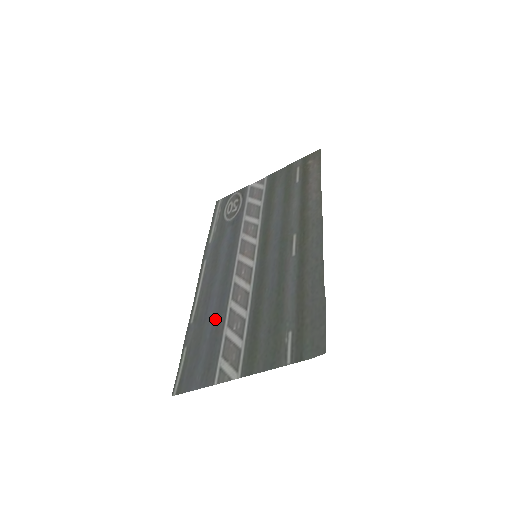
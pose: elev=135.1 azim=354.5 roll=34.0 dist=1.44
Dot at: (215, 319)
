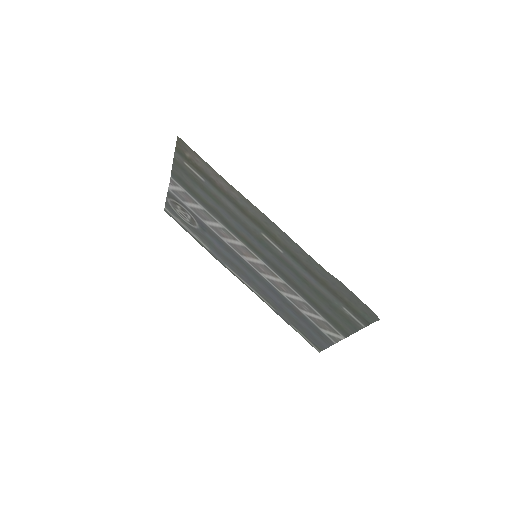
Dot at: (286, 306)
